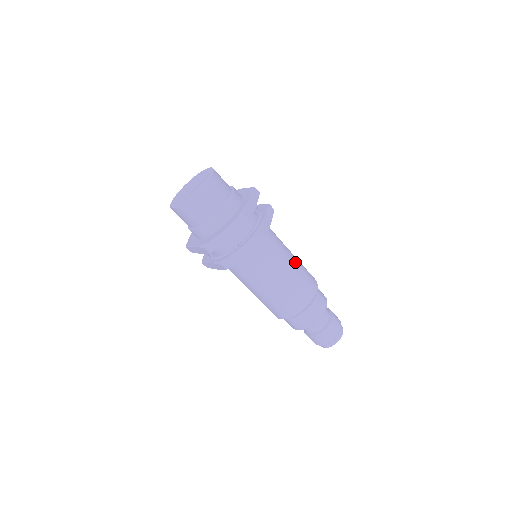
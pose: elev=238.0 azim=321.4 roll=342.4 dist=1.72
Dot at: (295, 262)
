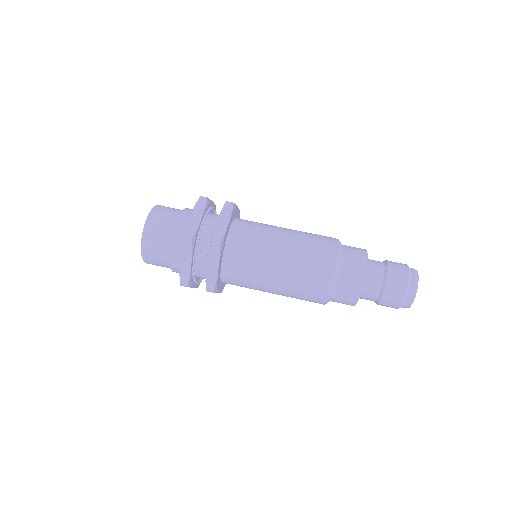
Dot at: occluded
